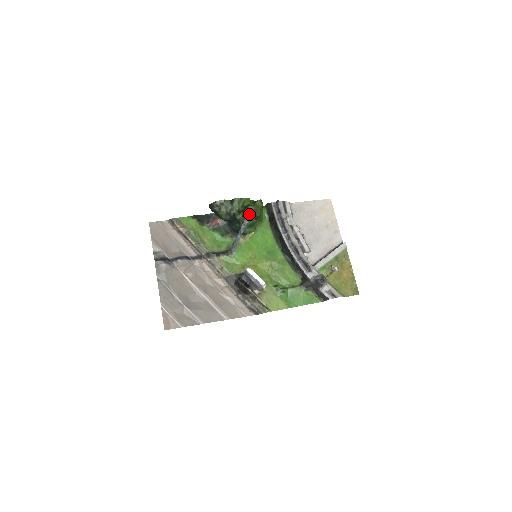
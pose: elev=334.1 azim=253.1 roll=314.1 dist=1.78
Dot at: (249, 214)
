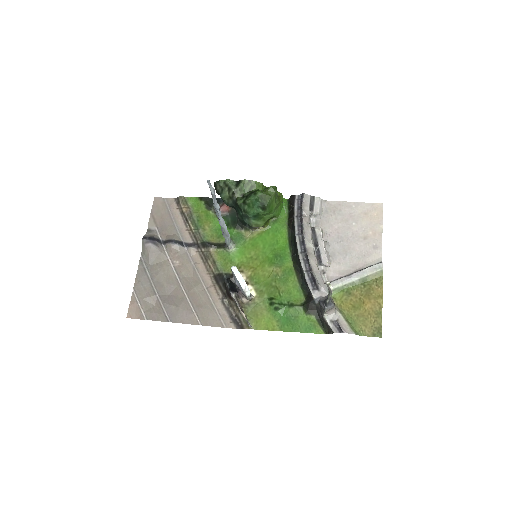
Dot at: (209, 186)
